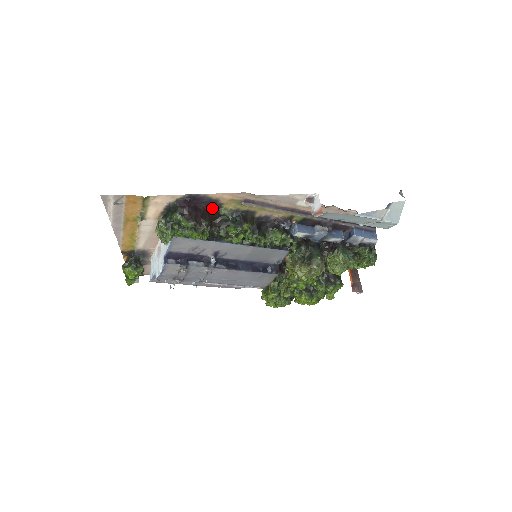
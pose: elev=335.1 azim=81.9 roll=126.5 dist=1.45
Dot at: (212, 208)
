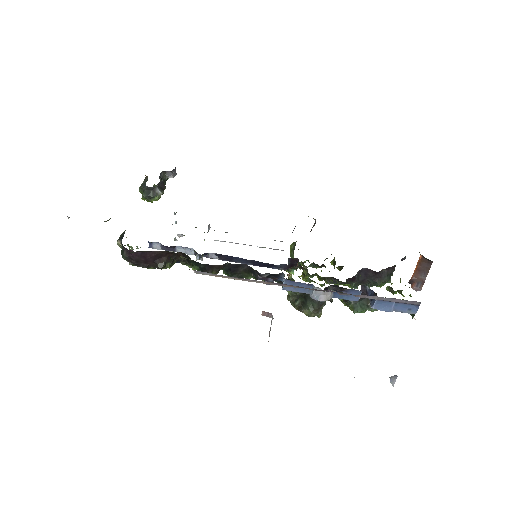
Dot at: (168, 251)
